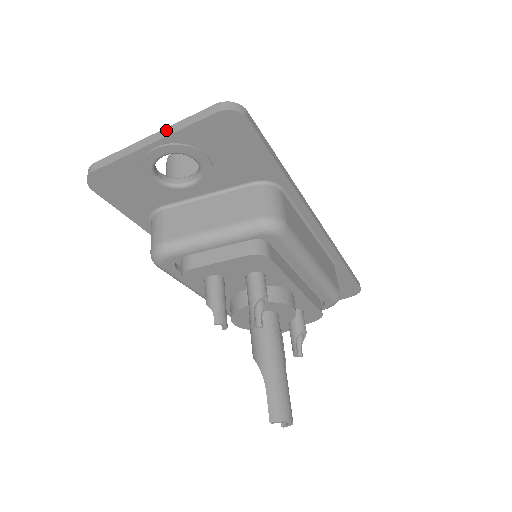
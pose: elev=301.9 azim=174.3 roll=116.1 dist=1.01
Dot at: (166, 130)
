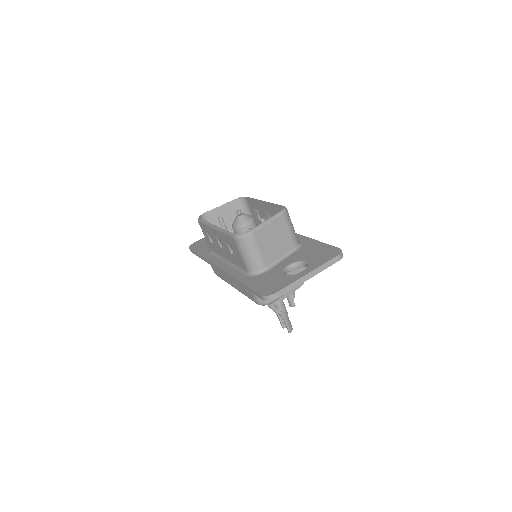
Dot at: (316, 271)
